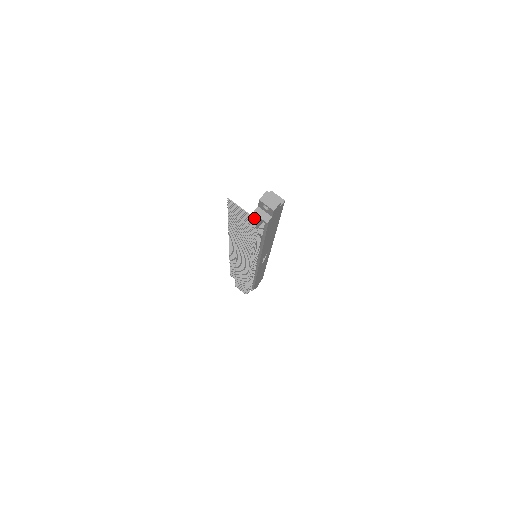
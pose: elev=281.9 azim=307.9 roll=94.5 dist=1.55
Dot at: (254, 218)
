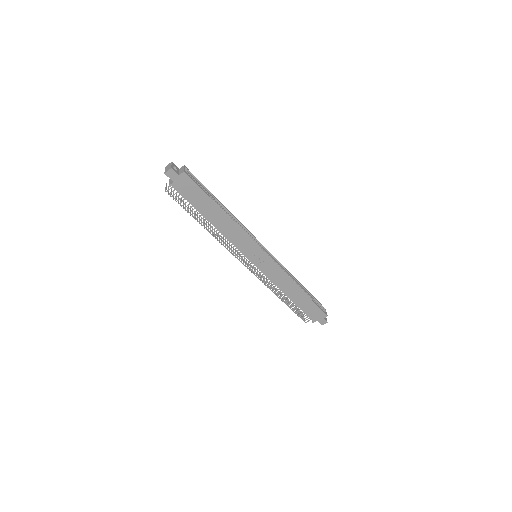
Dot at: occluded
